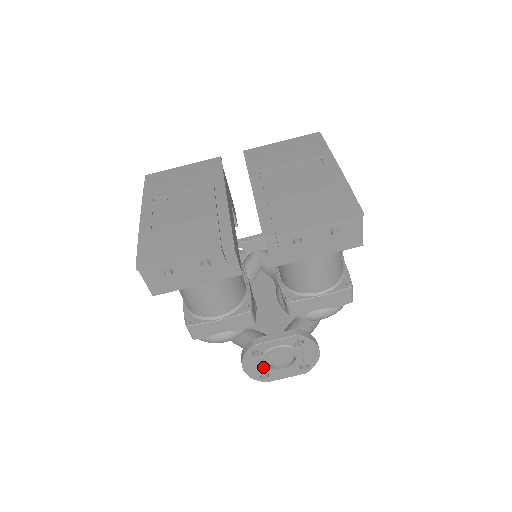
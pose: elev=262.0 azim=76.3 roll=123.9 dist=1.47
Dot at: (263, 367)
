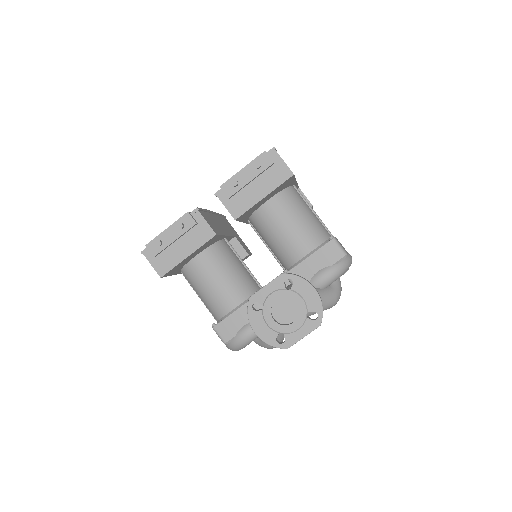
Dot at: (272, 325)
